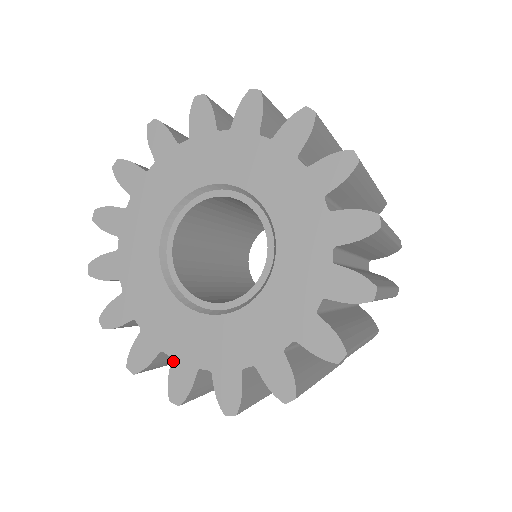
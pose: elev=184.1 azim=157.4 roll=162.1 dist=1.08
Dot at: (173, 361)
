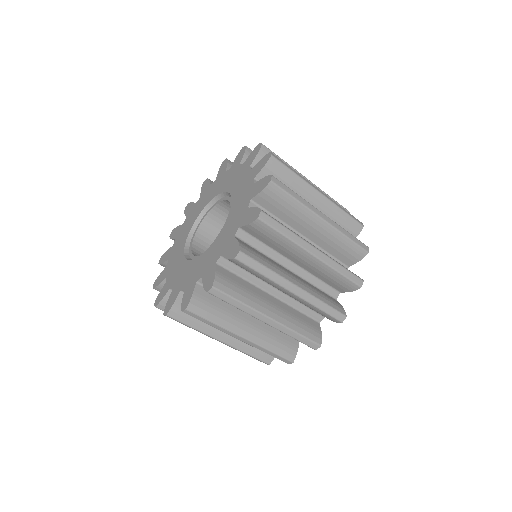
Dot at: (185, 290)
